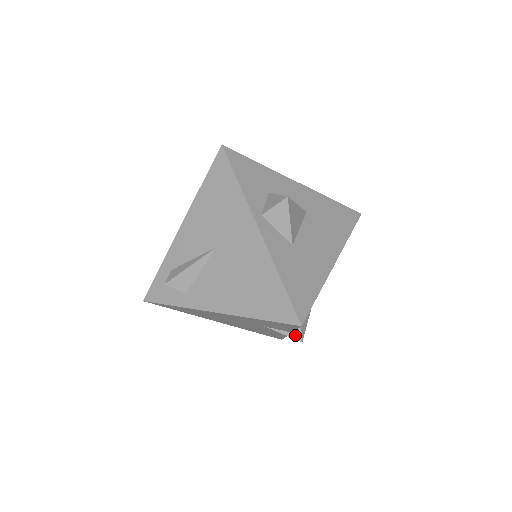
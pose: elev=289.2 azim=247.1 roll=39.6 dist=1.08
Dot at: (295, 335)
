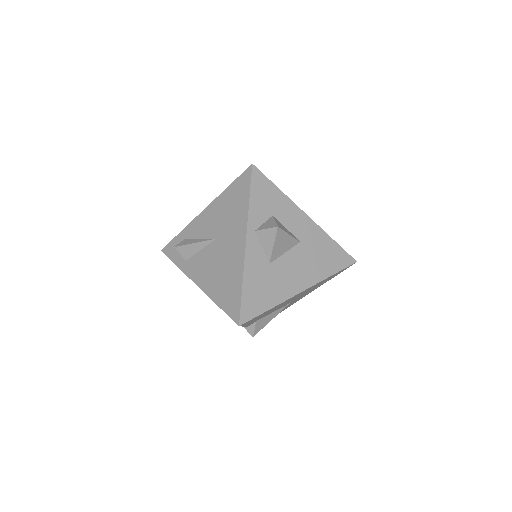
Dot at: (249, 329)
